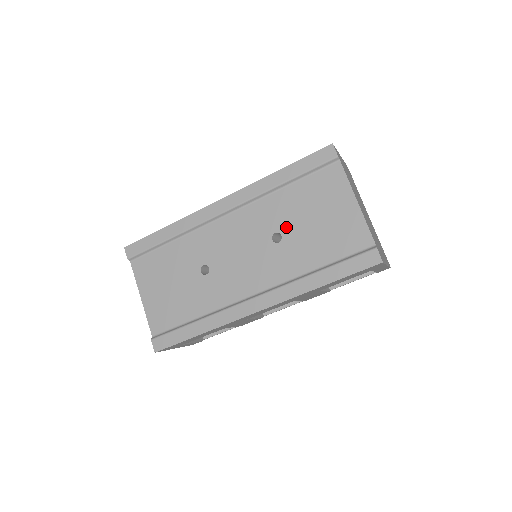
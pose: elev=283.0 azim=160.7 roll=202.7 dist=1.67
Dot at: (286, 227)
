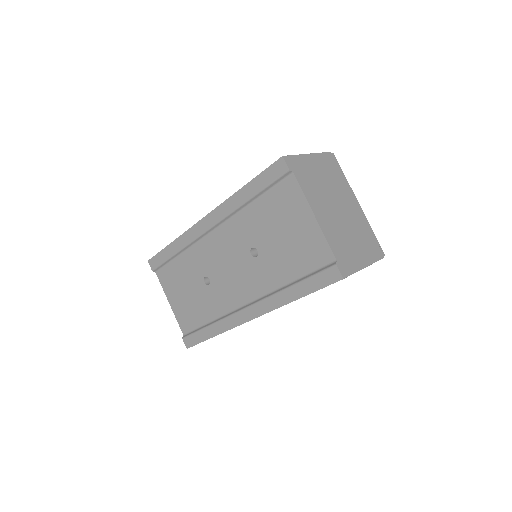
Dot at: (259, 242)
